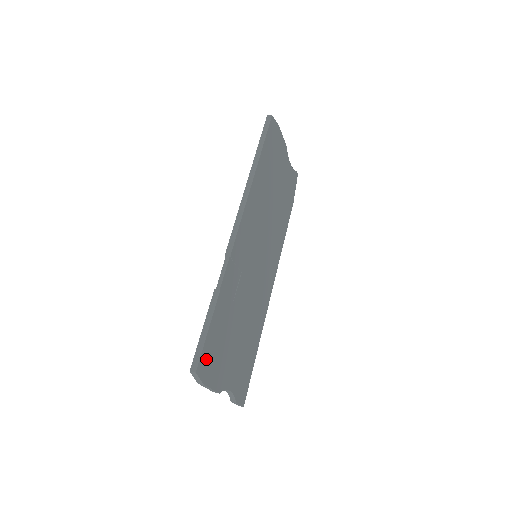
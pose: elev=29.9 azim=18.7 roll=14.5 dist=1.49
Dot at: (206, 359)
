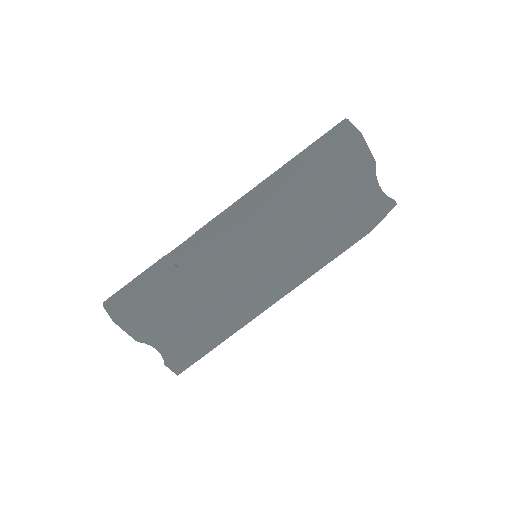
Dot at: (123, 304)
